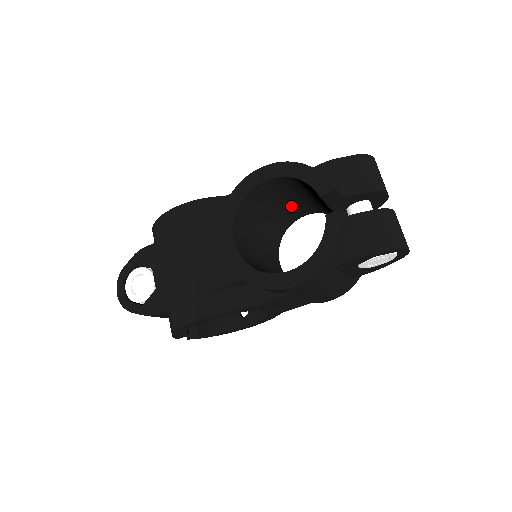
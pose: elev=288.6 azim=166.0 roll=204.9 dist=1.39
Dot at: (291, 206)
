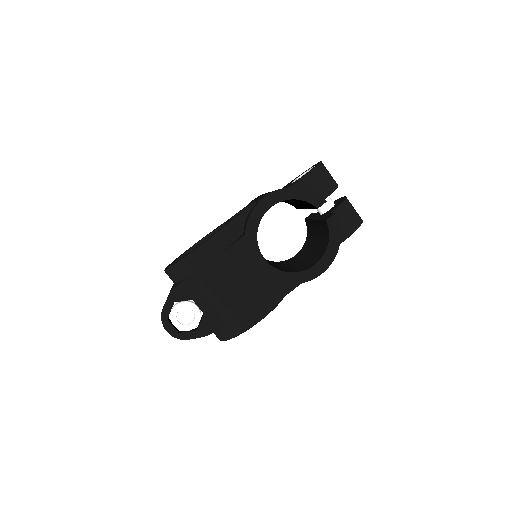
Dot at: occluded
